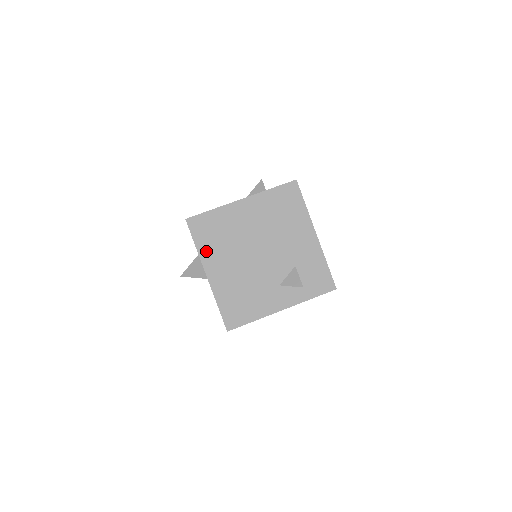
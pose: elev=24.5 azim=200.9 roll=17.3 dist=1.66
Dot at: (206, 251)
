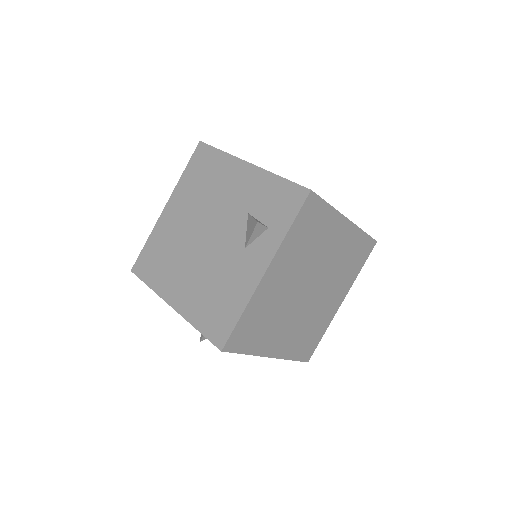
Dot at: (159, 283)
